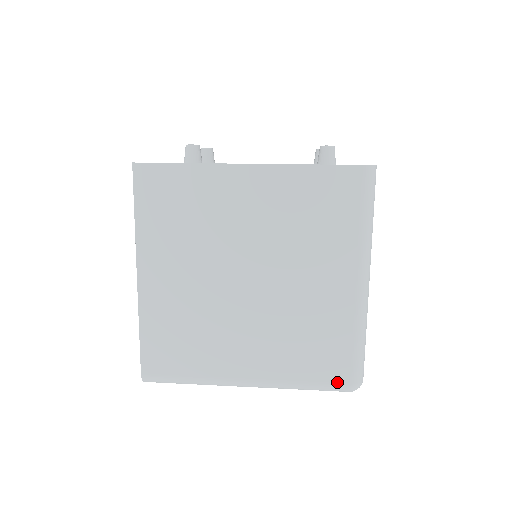
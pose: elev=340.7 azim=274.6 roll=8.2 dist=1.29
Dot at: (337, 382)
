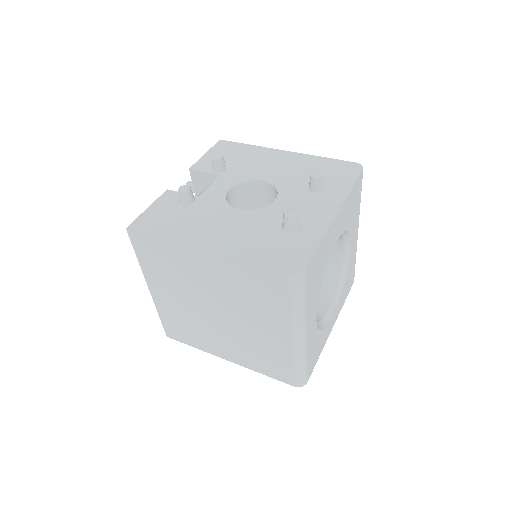
Dot at: (285, 381)
